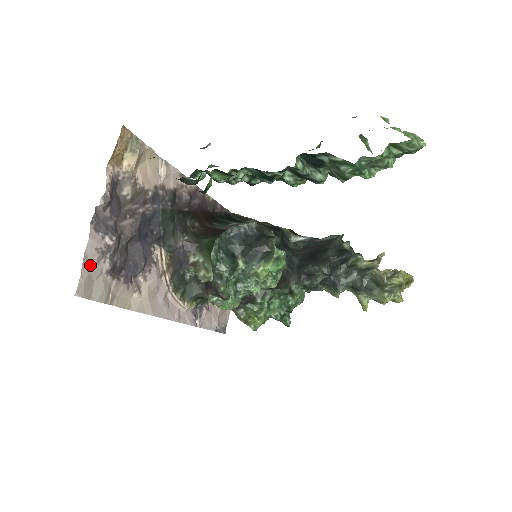
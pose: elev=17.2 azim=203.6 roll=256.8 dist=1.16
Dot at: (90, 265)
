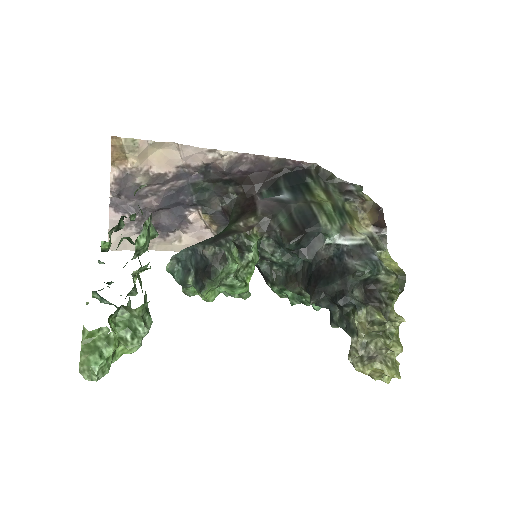
Dot at: (117, 232)
